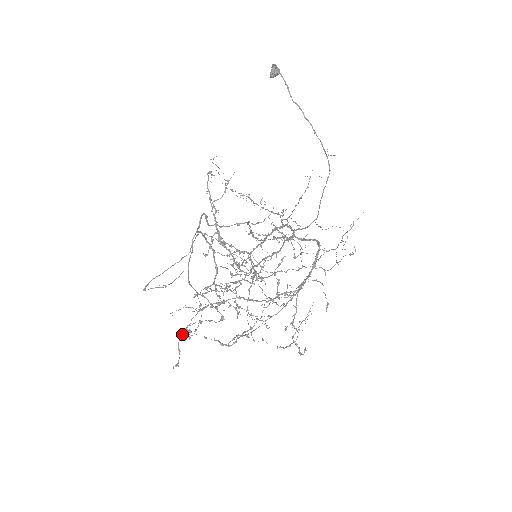
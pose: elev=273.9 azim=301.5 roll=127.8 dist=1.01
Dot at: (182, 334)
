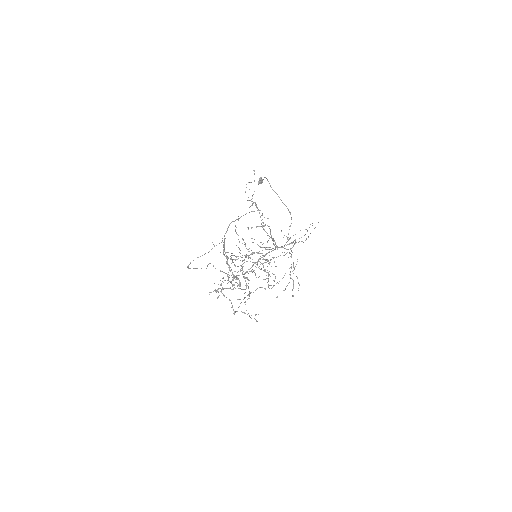
Dot at: (231, 255)
